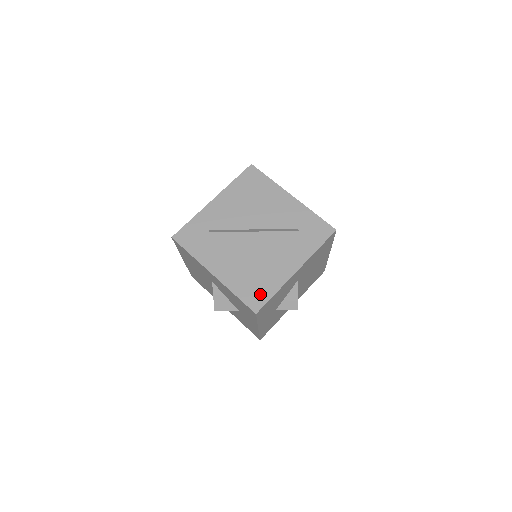
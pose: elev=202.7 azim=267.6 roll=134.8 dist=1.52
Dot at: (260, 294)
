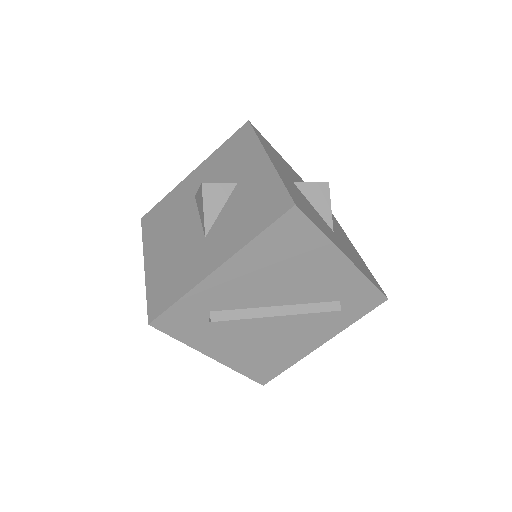
Dot at: (272, 370)
